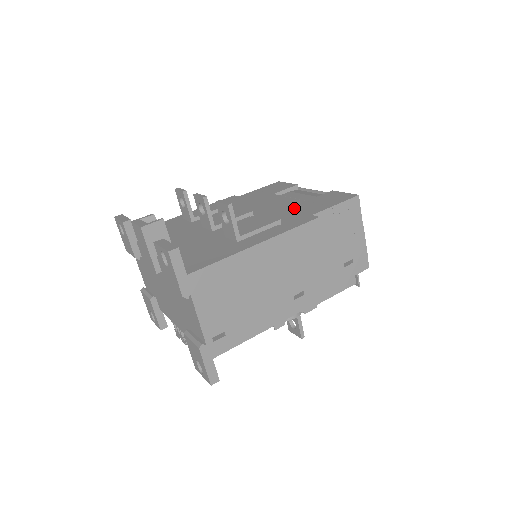
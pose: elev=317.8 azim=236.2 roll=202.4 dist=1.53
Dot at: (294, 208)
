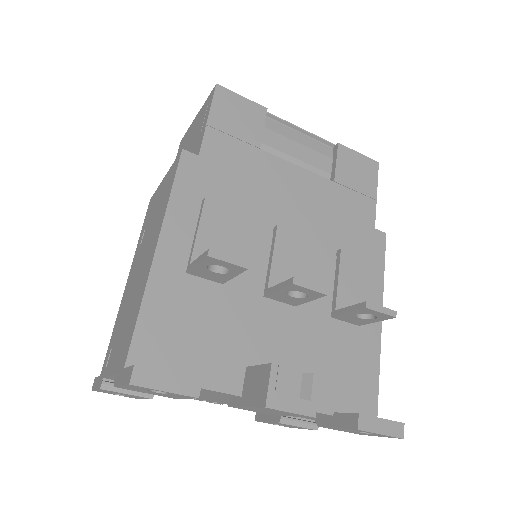
Dot at: (339, 209)
